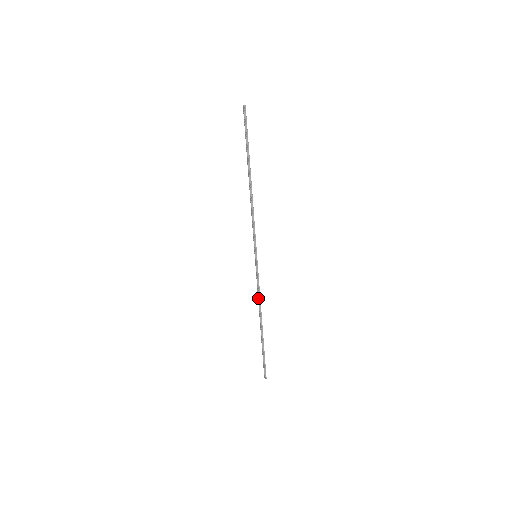
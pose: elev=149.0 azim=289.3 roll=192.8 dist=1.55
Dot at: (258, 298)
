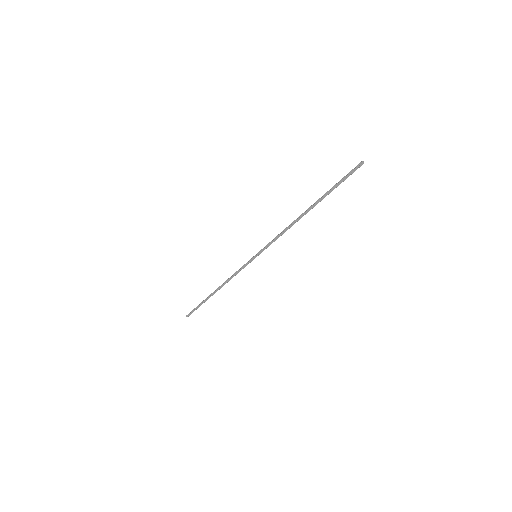
Dot at: occluded
